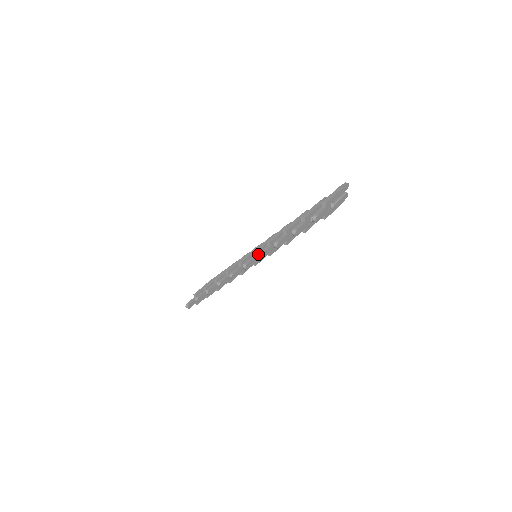
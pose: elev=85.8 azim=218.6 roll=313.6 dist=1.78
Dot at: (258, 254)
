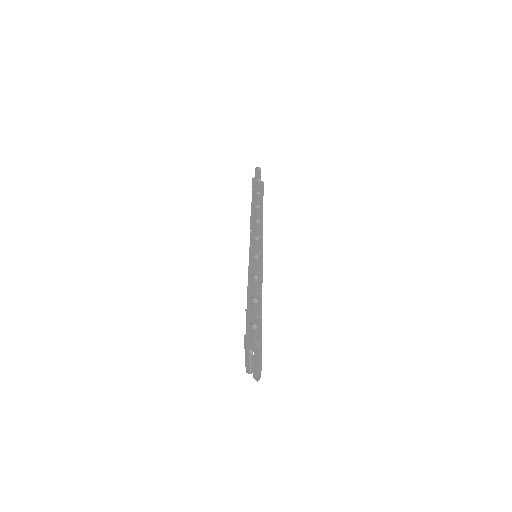
Dot at: (253, 206)
